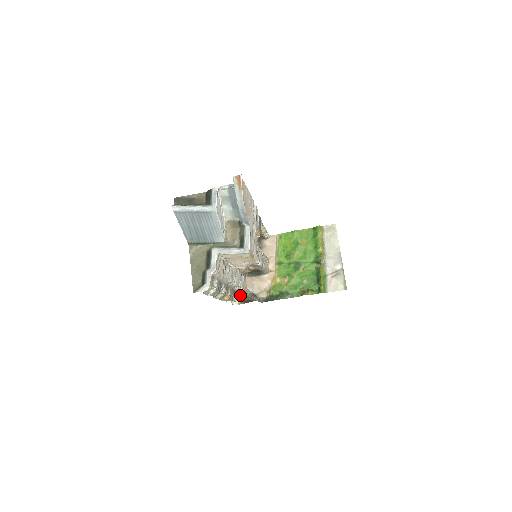
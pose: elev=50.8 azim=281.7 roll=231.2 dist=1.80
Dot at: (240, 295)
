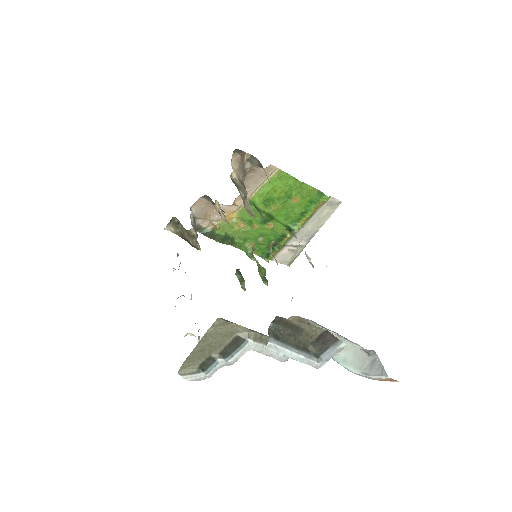
Dot at: (181, 224)
